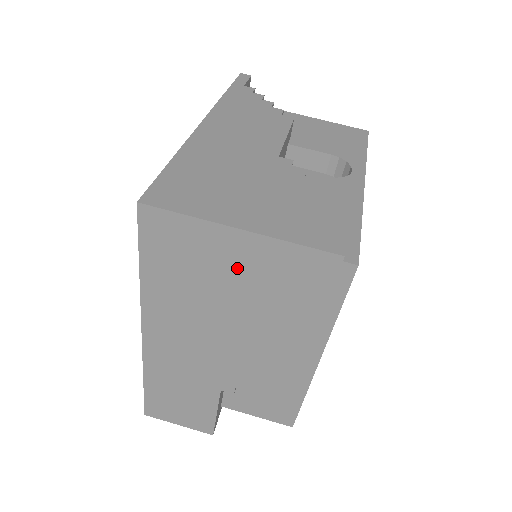
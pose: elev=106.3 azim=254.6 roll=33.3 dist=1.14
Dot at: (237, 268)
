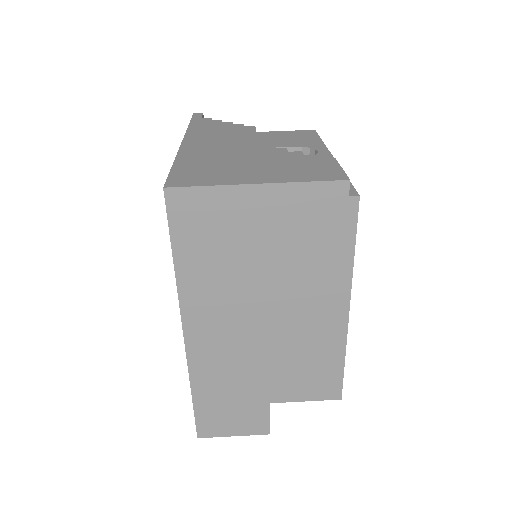
Dot at: (262, 225)
